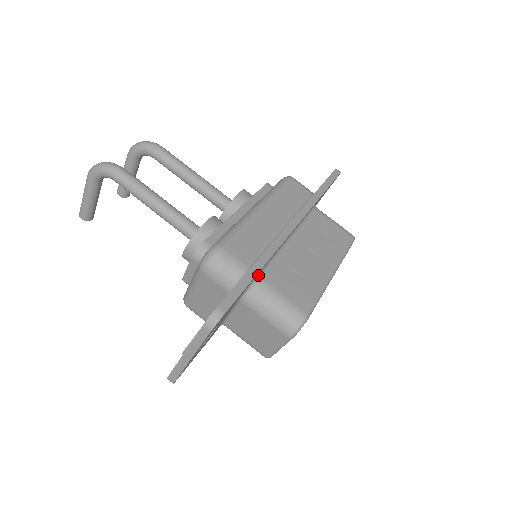
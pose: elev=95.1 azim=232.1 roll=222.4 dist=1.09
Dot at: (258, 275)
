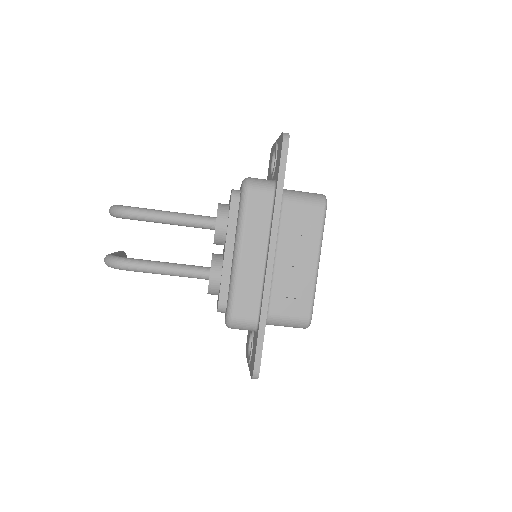
Dot at: occluded
